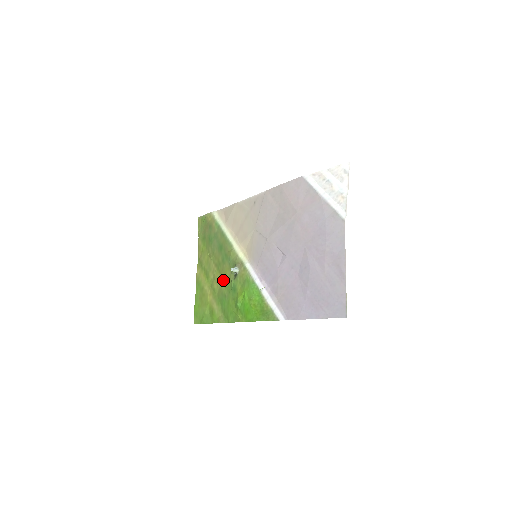
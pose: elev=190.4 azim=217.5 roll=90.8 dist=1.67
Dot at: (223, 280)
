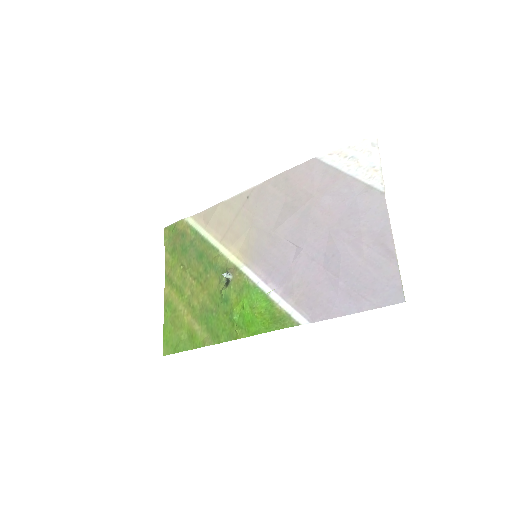
Dot at: (207, 293)
